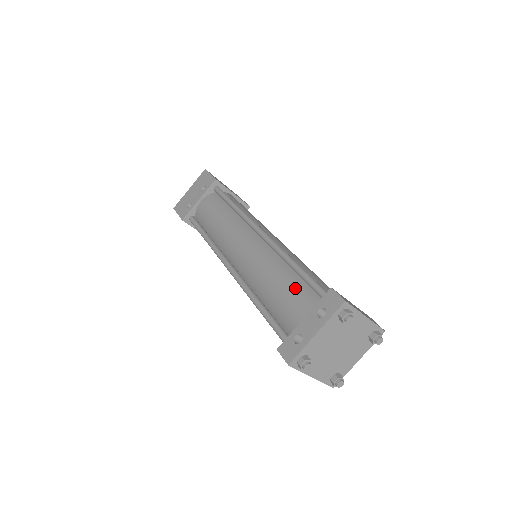
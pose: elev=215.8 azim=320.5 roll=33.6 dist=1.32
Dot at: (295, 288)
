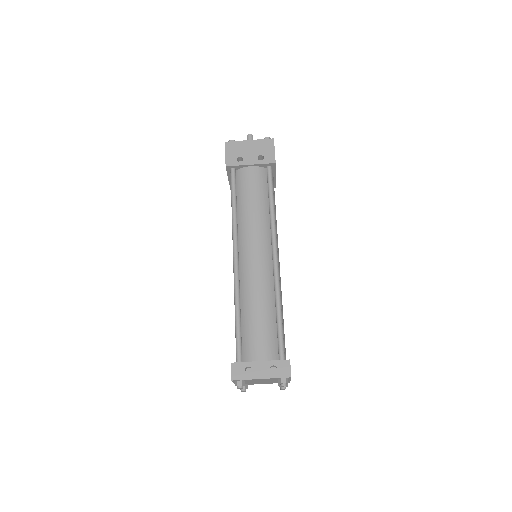
Dot at: (269, 331)
